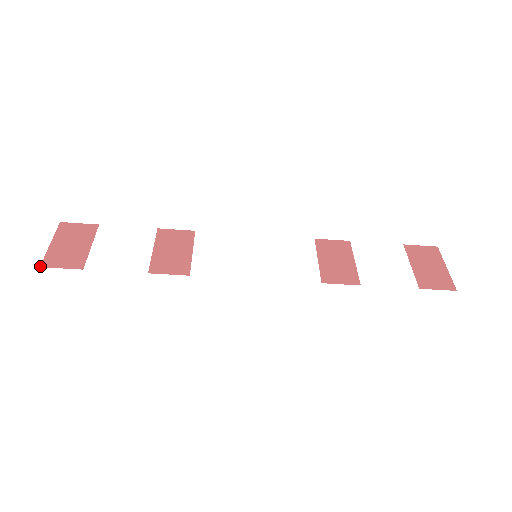
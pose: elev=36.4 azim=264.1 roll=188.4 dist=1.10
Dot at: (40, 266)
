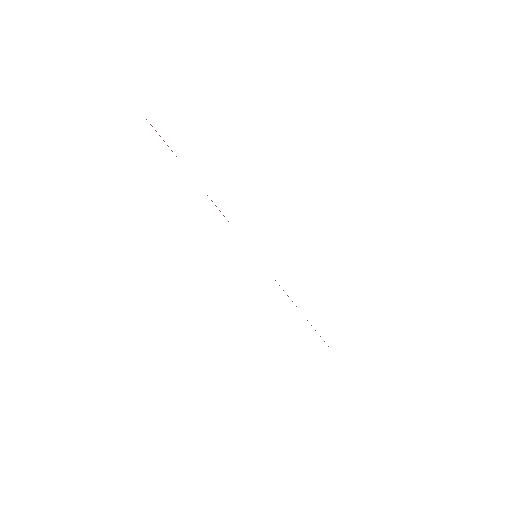
Dot at: occluded
